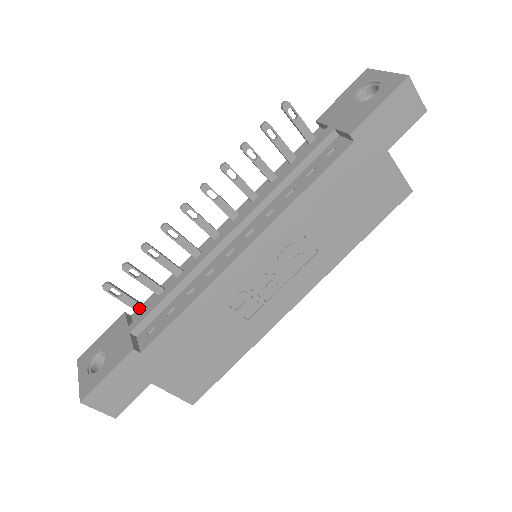
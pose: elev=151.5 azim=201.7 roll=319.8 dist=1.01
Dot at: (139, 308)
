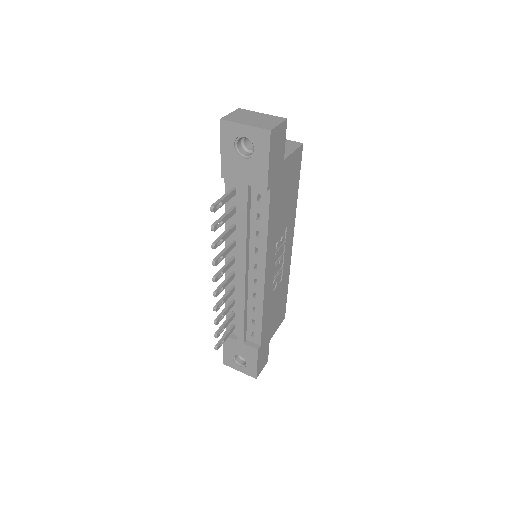
Dot at: (232, 330)
